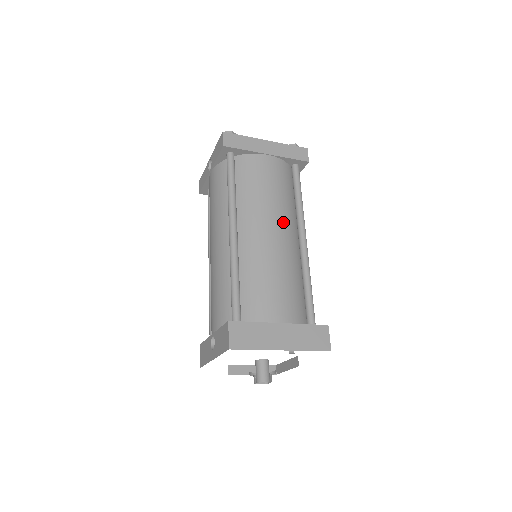
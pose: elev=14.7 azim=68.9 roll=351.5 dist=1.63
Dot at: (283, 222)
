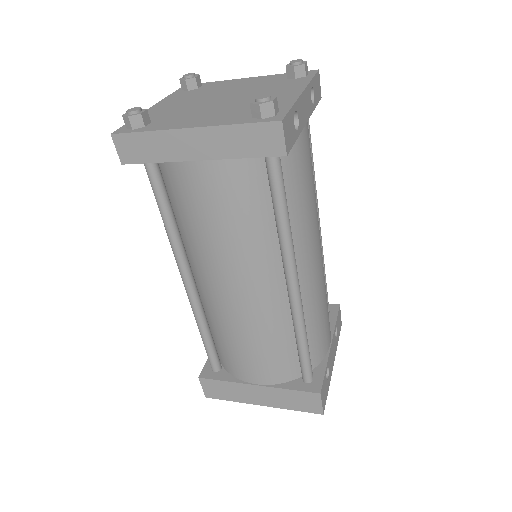
Dot at: (248, 274)
